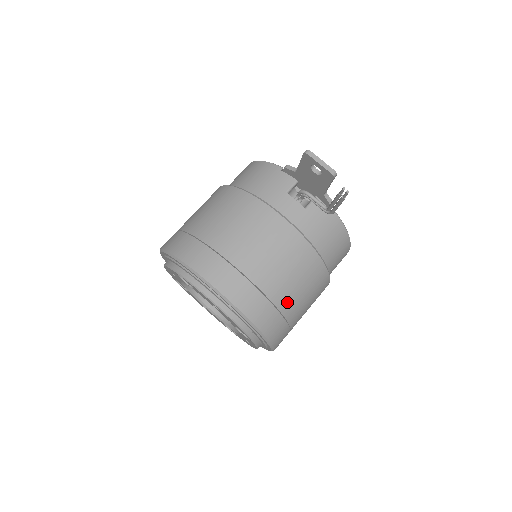
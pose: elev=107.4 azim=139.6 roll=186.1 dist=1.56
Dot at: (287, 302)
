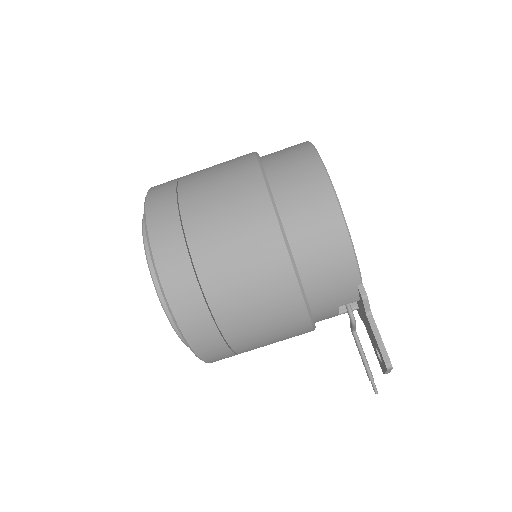
Dot at: occluded
